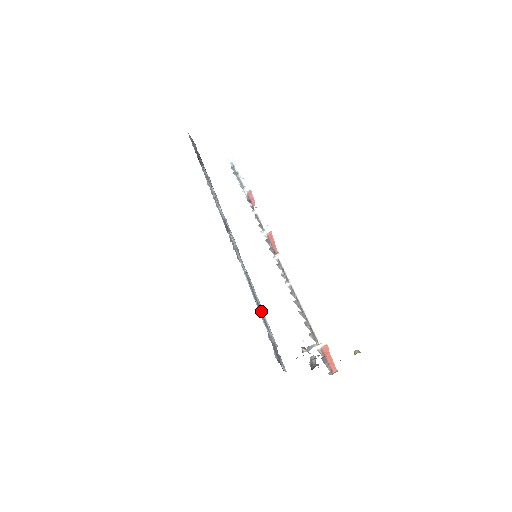
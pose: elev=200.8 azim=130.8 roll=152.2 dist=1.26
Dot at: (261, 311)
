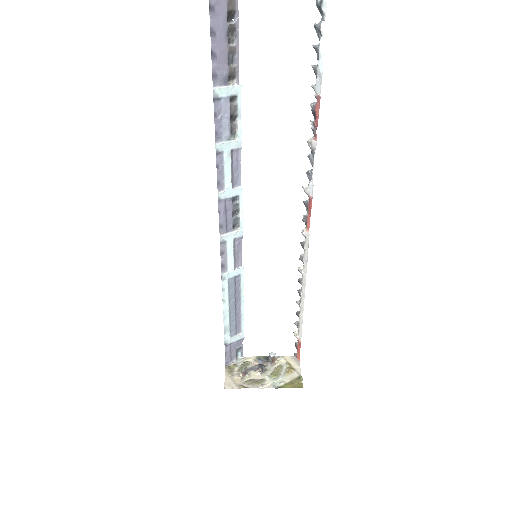
Dot at: (238, 313)
